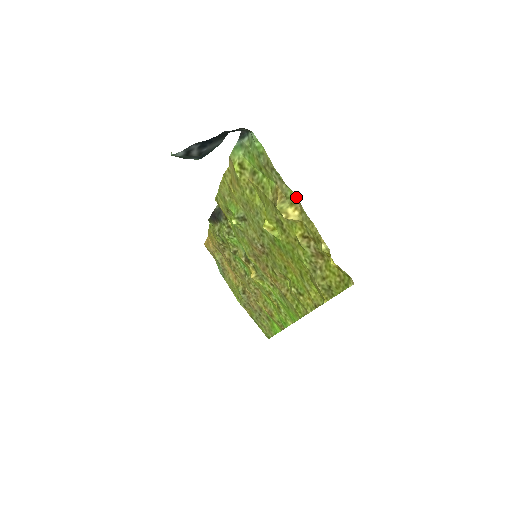
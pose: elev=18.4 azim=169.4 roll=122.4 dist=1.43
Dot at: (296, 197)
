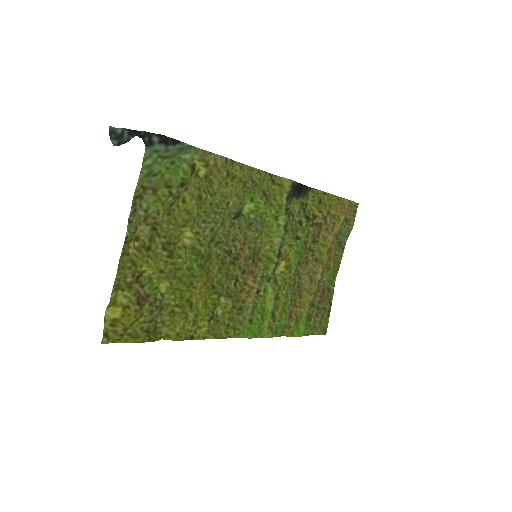
Dot at: (125, 238)
